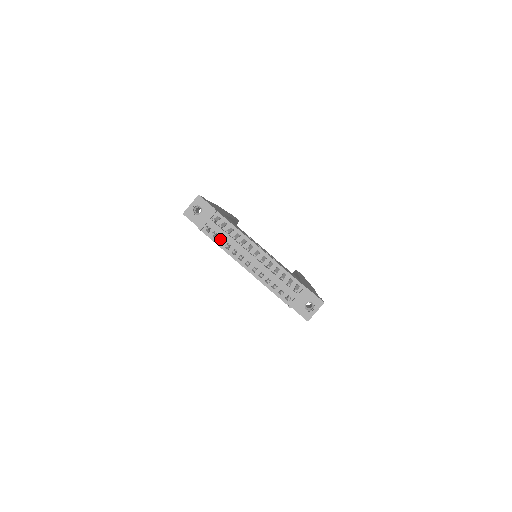
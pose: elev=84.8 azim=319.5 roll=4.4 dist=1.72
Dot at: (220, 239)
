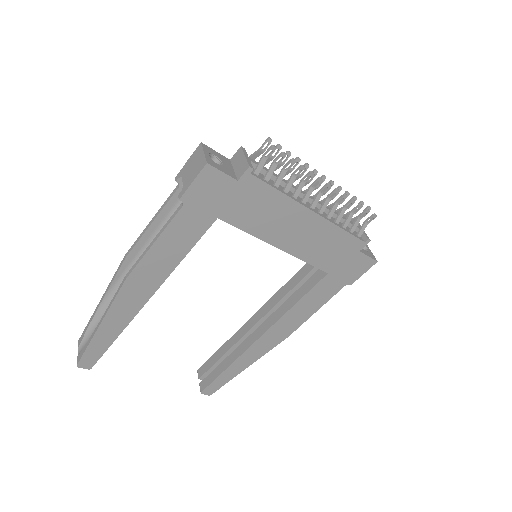
Dot at: (294, 159)
